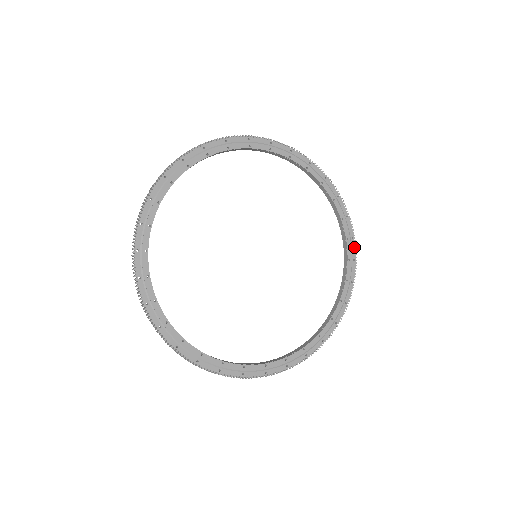
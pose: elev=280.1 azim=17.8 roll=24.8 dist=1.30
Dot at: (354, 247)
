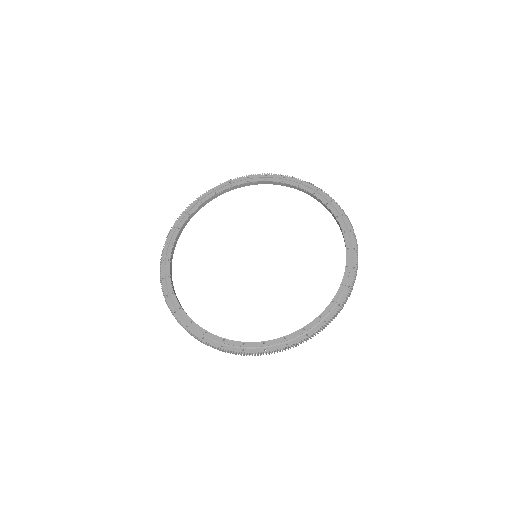
Dot at: (355, 257)
